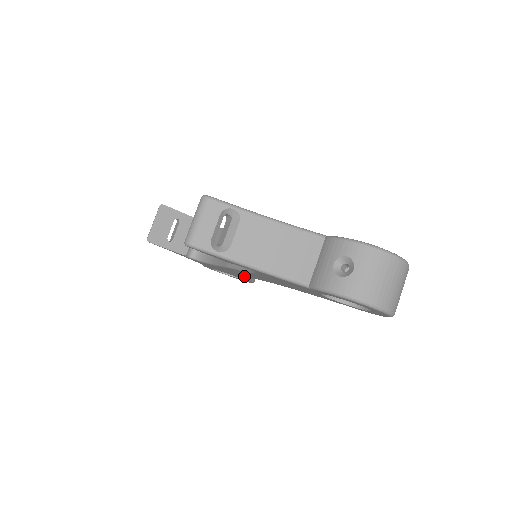
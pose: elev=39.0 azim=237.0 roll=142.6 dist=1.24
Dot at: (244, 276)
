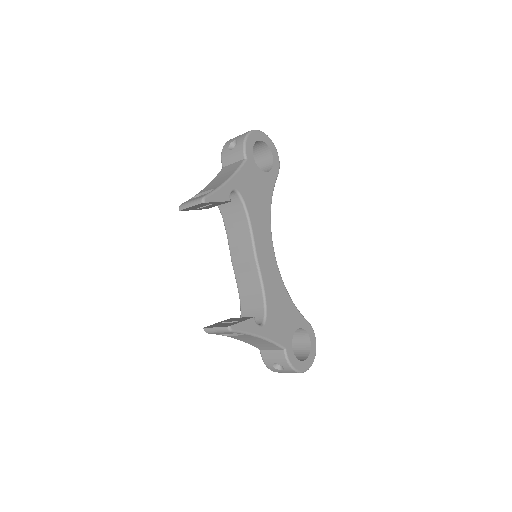
Dot at: occluded
